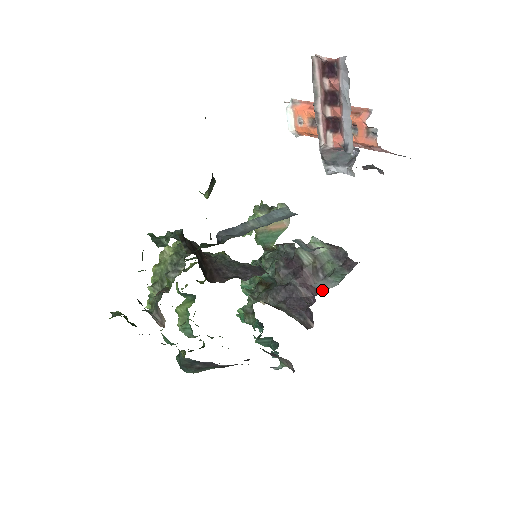
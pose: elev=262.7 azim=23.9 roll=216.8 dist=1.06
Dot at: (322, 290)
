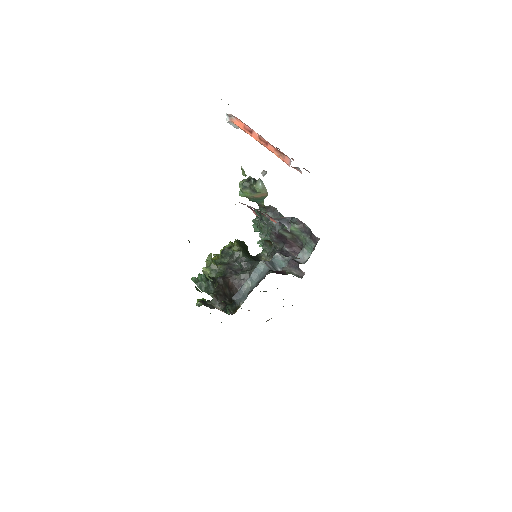
Dot at: (302, 263)
